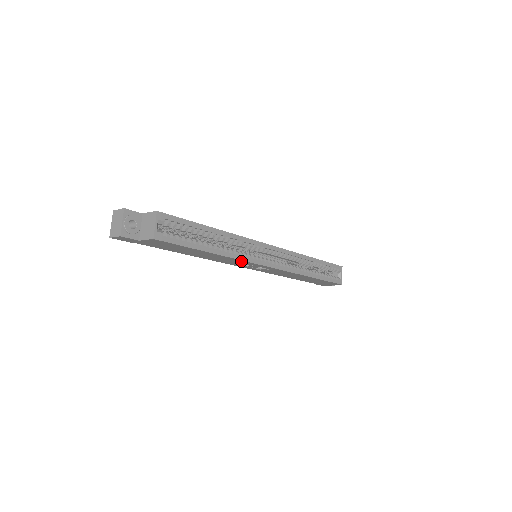
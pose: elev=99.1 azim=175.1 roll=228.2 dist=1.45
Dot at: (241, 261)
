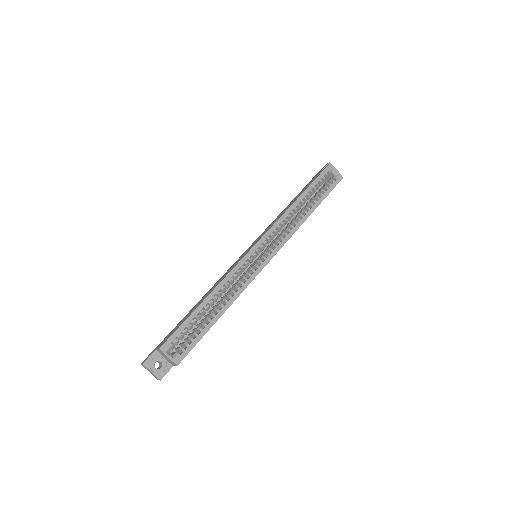
Dot at: (247, 285)
